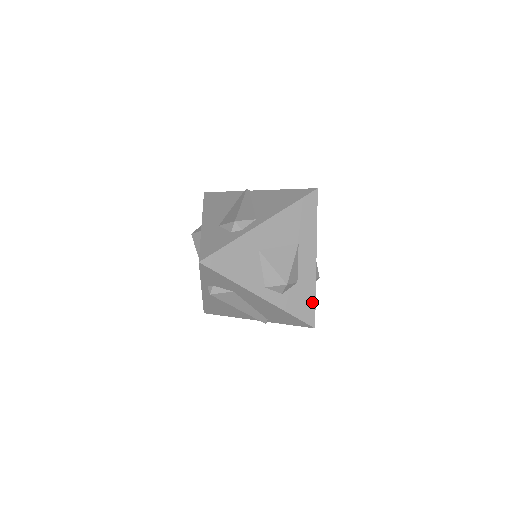
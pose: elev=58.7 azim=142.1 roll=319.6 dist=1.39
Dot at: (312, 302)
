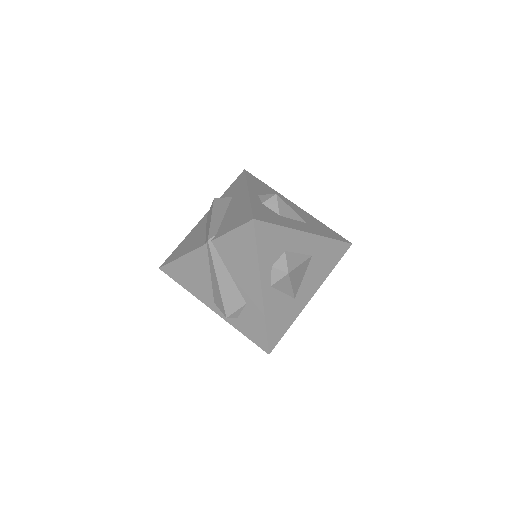
Dot at: (274, 222)
